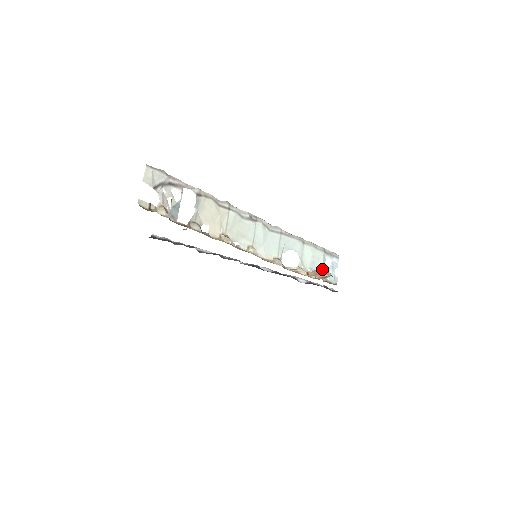
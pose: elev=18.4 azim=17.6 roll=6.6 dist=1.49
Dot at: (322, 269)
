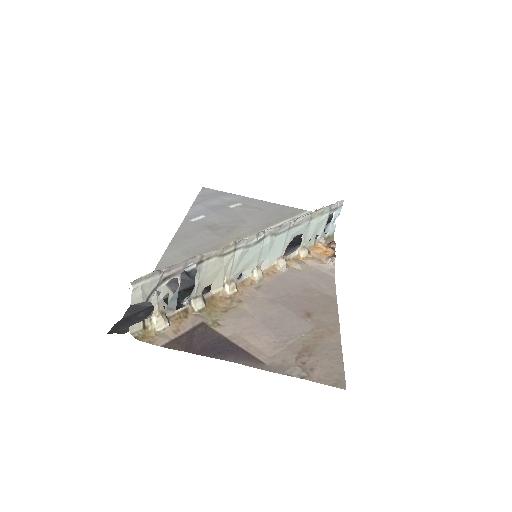
Dot at: (328, 258)
